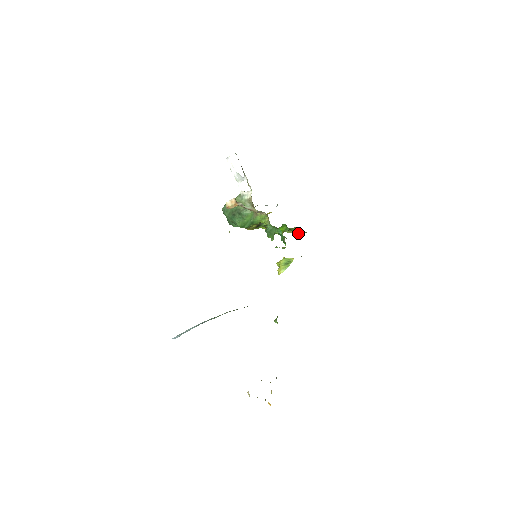
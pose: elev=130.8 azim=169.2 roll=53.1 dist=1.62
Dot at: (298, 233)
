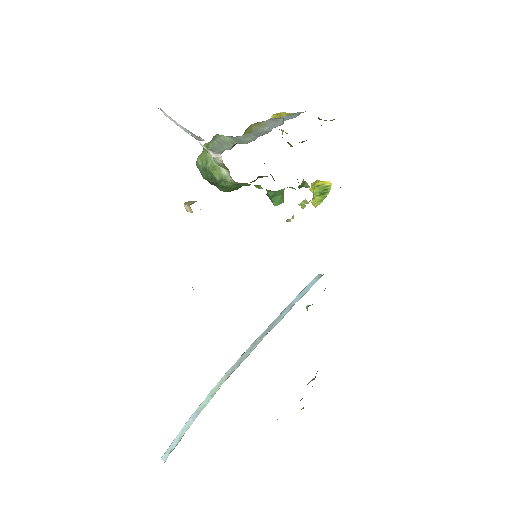
Dot at: occluded
